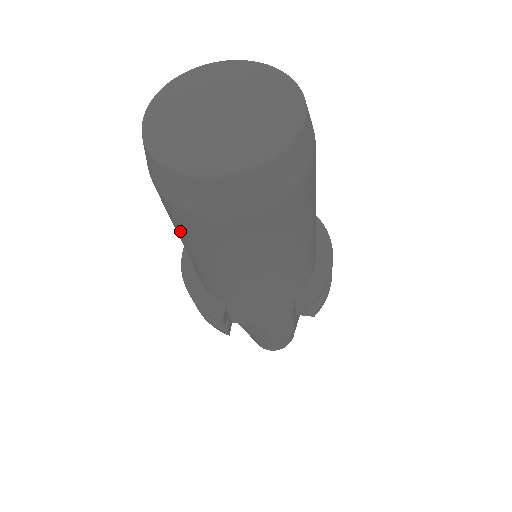
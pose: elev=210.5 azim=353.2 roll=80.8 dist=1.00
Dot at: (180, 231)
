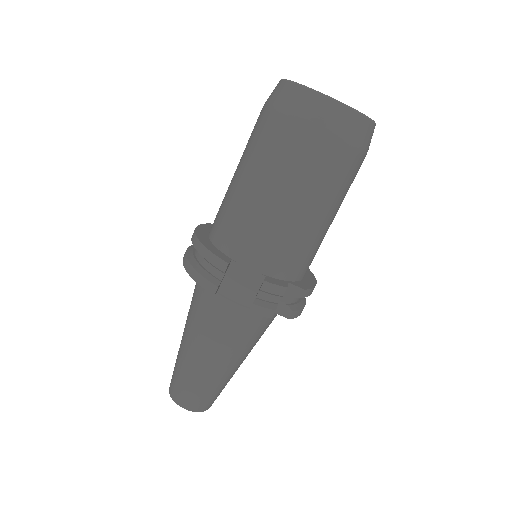
Dot at: (261, 152)
